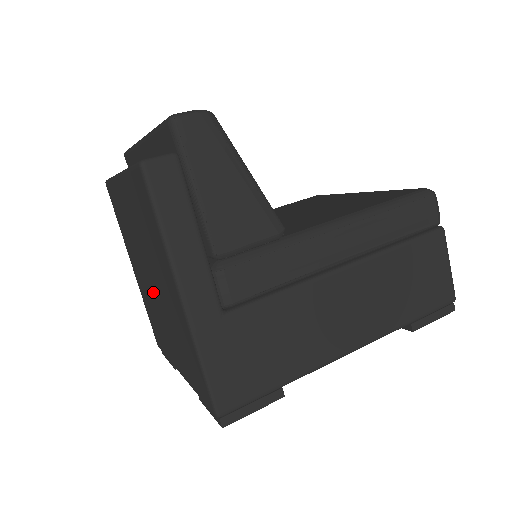
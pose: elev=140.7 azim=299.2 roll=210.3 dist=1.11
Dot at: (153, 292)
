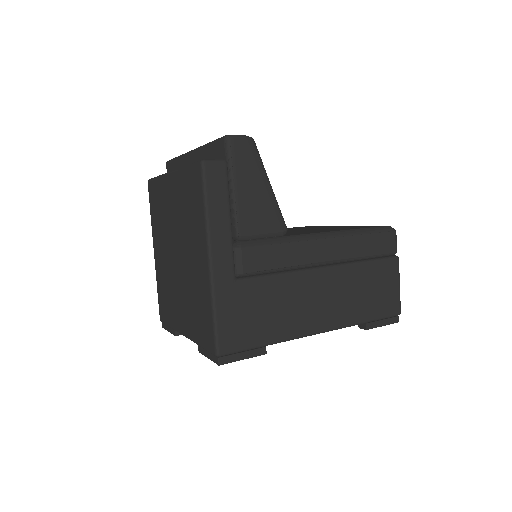
Dot at: (175, 266)
